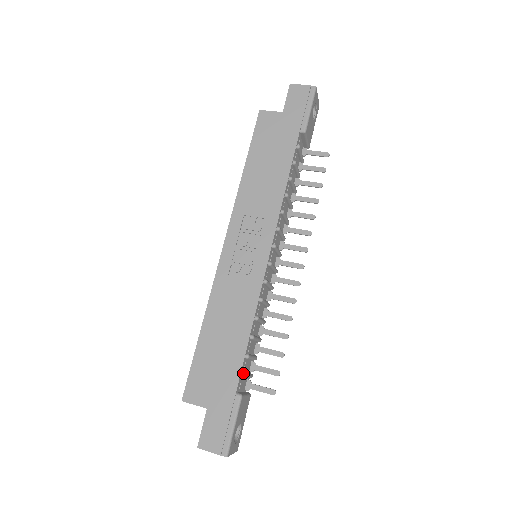
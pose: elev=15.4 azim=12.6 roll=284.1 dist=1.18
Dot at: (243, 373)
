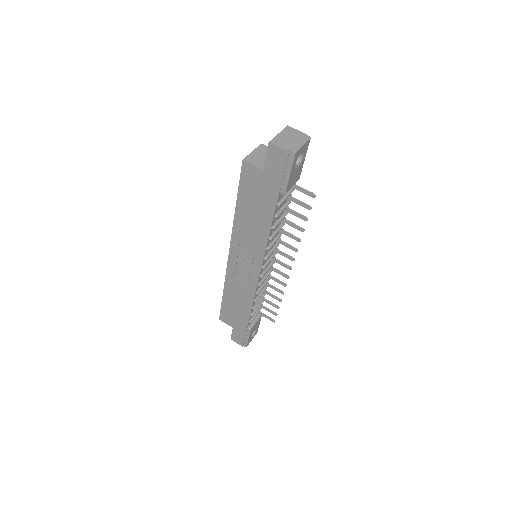
Dot at: (250, 321)
